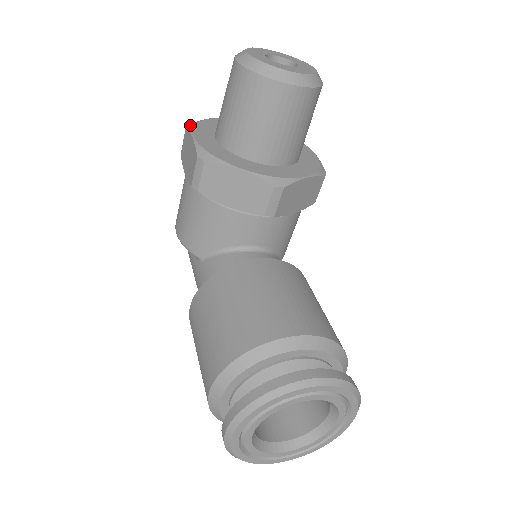
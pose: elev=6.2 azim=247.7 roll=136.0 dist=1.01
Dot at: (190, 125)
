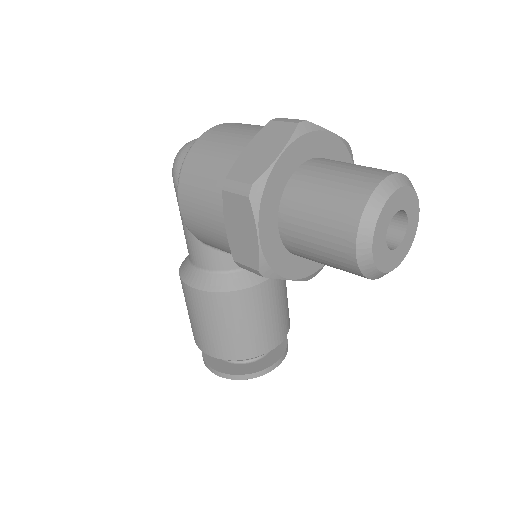
Dot at: (255, 197)
